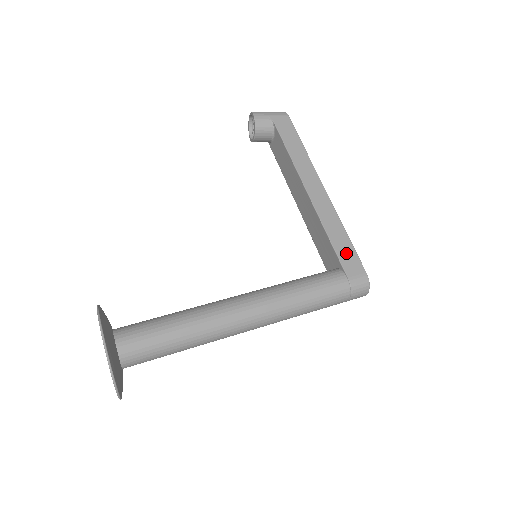
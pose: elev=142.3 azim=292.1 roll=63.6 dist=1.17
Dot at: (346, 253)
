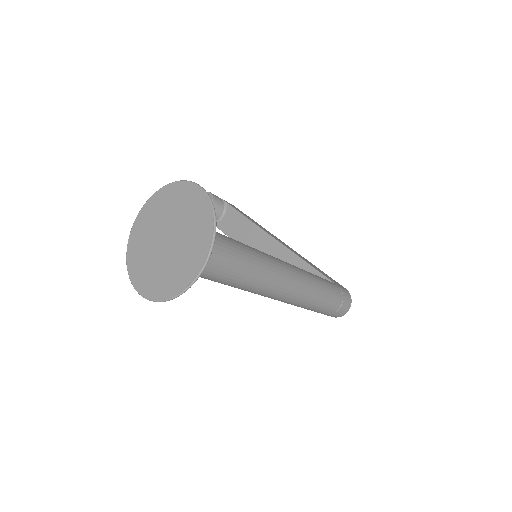
Dot at: (325, 274)
